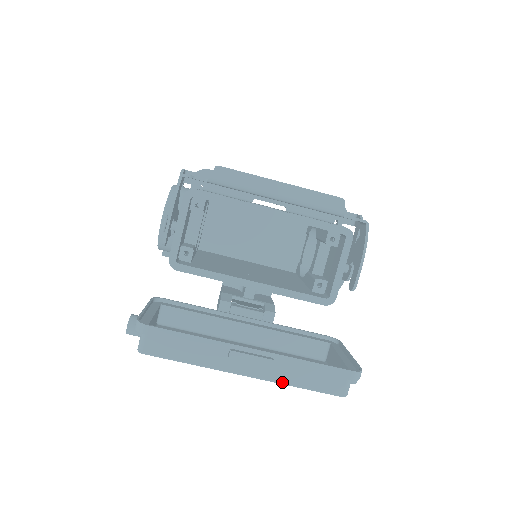
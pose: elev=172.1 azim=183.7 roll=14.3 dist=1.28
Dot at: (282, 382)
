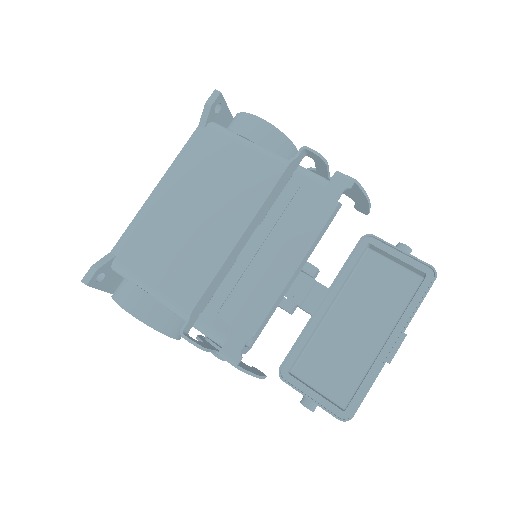
Dot at: occluded
